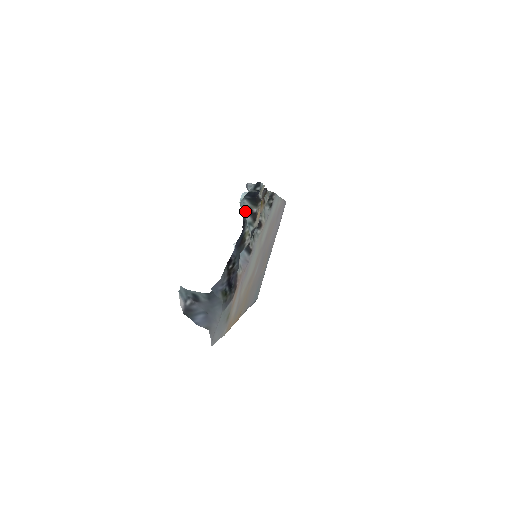
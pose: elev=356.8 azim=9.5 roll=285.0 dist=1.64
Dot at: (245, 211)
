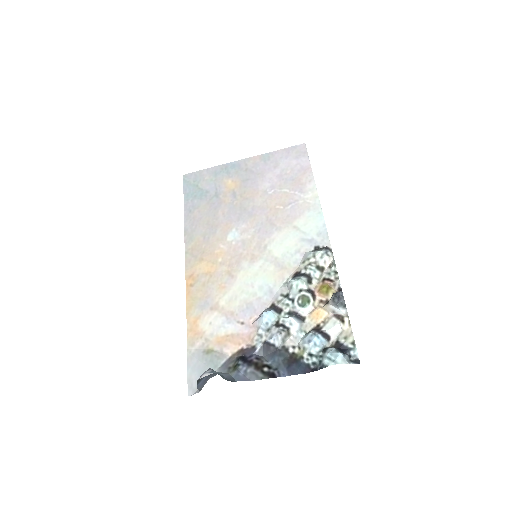
Dot at: (323, 352)
